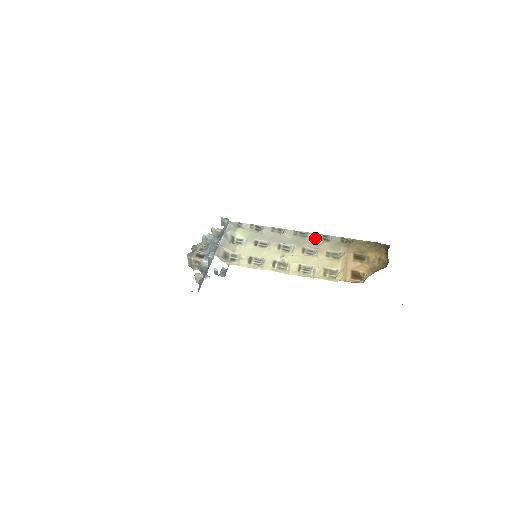
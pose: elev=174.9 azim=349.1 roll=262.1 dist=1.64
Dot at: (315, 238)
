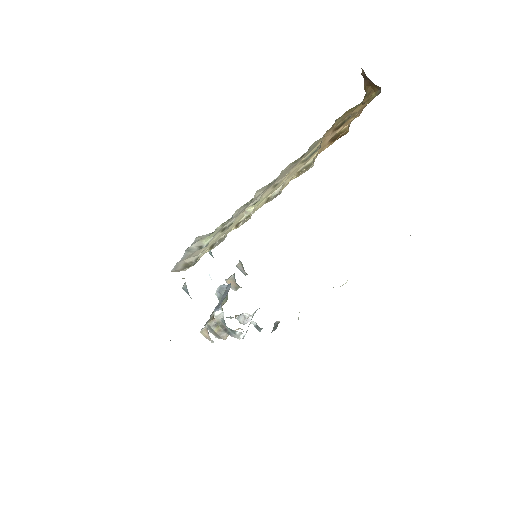
Dot at: (289, 167)
